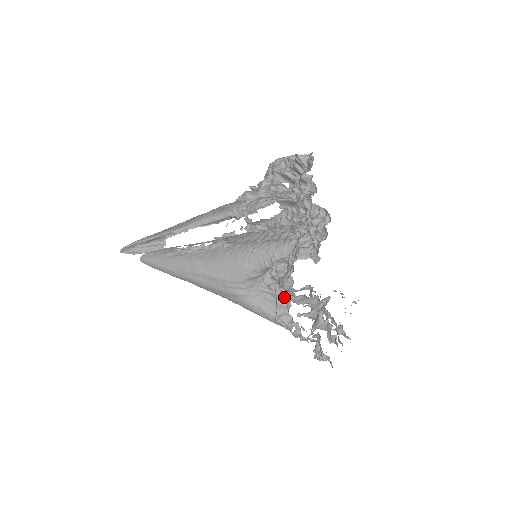
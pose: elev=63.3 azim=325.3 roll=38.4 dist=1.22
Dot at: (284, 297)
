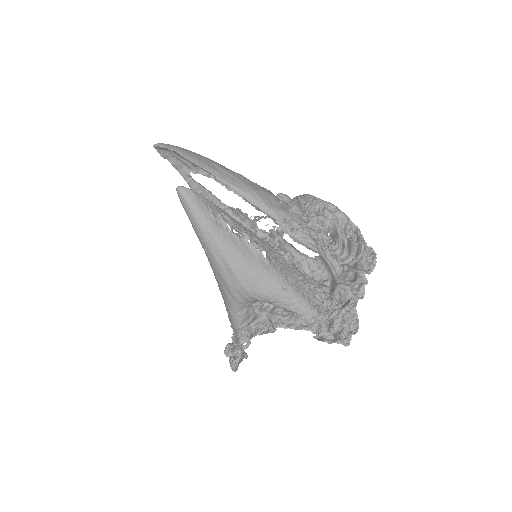
Dot at: (264, 326)
